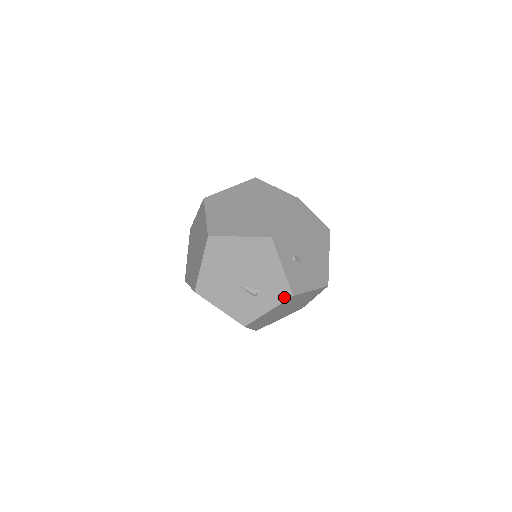
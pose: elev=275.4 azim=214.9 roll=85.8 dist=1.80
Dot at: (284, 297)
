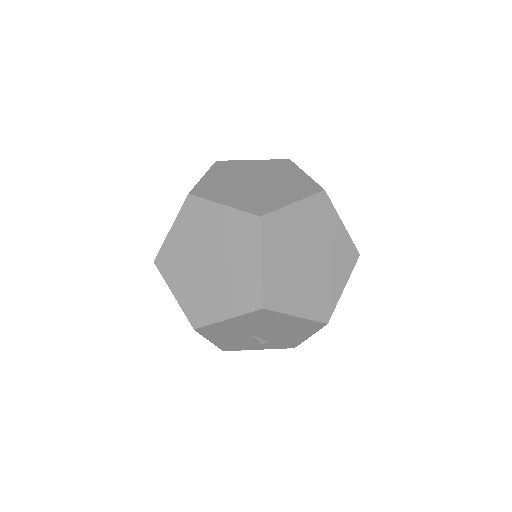
Dot at: (286, 347)
